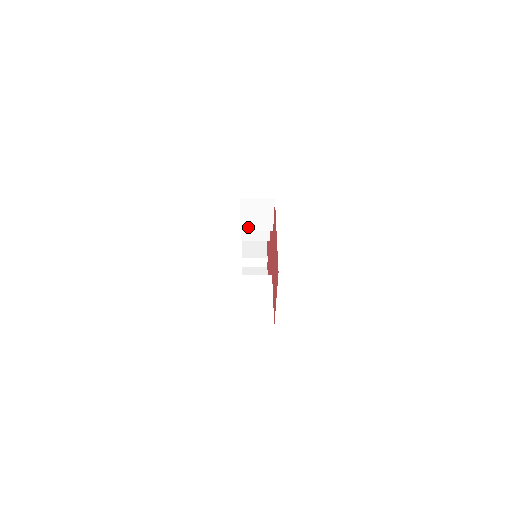
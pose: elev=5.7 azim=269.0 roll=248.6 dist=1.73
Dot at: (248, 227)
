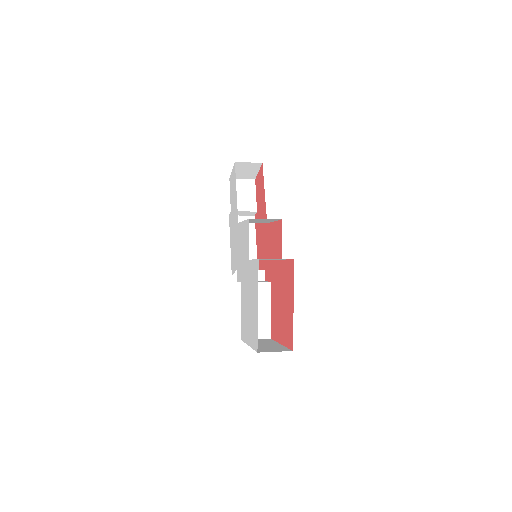
Dot at: occluded
